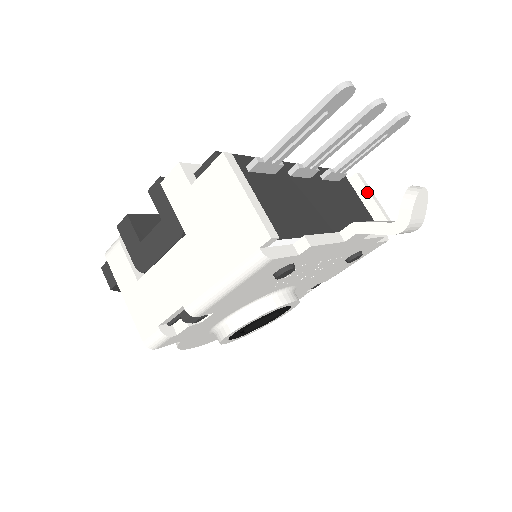
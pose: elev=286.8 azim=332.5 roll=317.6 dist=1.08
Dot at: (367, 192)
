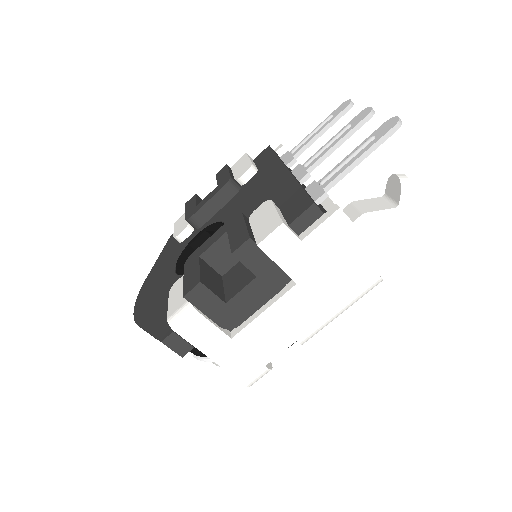
Dot at: occluded
